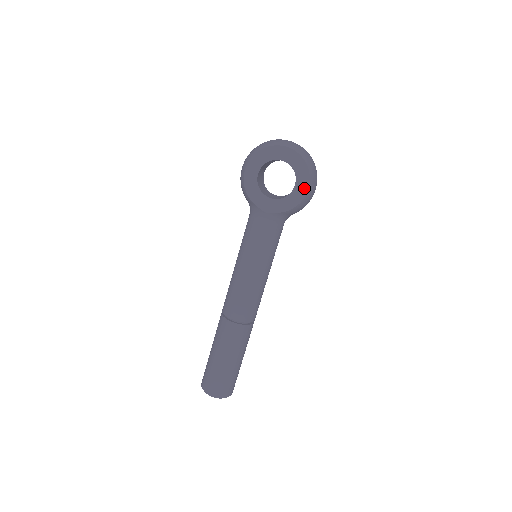
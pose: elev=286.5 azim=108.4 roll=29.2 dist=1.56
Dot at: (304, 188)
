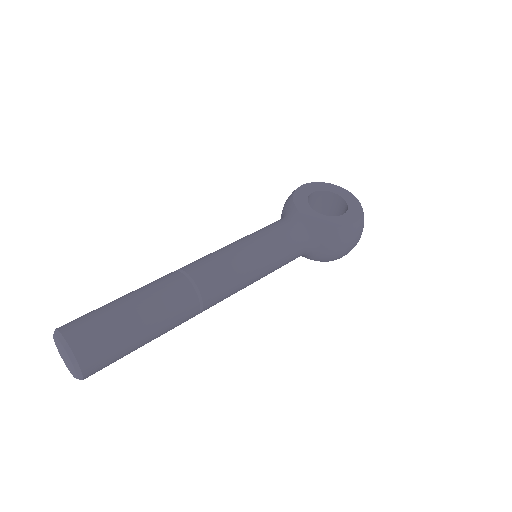
Dot at: (351, 220)
